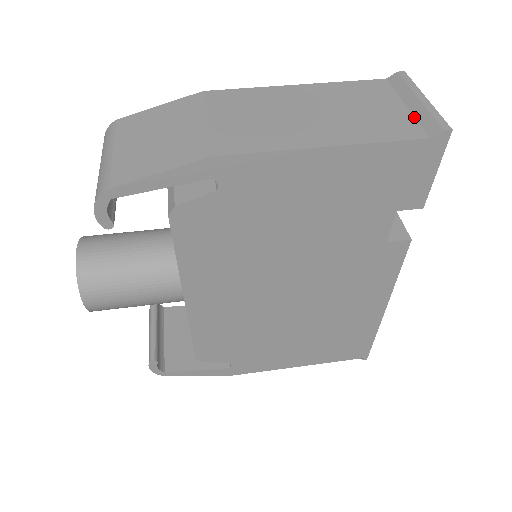
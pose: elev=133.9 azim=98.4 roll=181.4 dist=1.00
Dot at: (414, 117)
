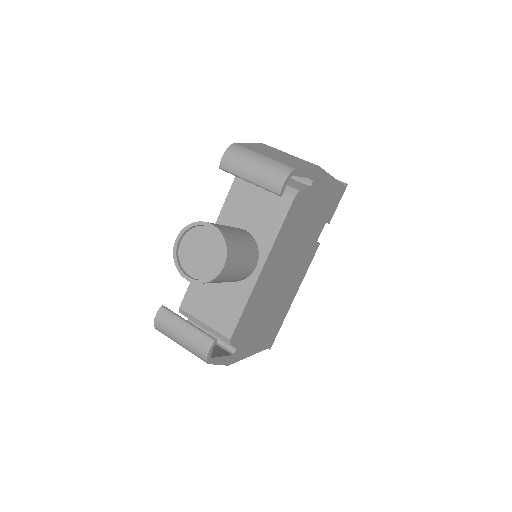
Dot at: occluded
